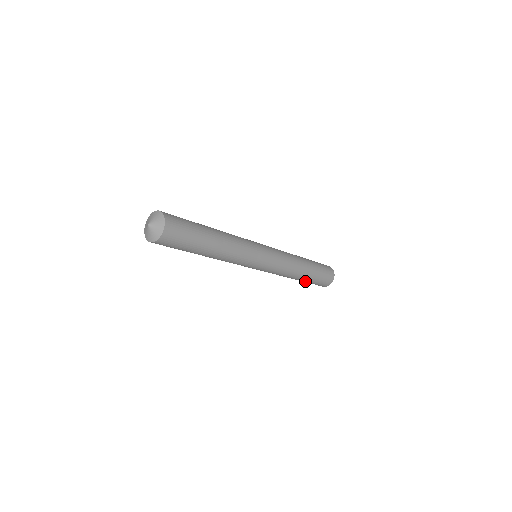
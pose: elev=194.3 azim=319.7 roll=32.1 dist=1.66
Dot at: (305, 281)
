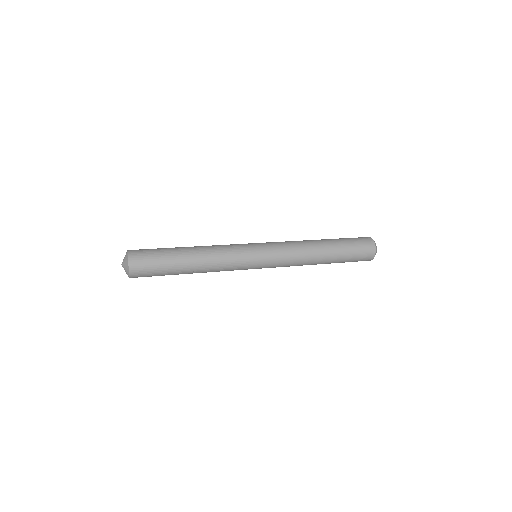
Dot at: occluded
